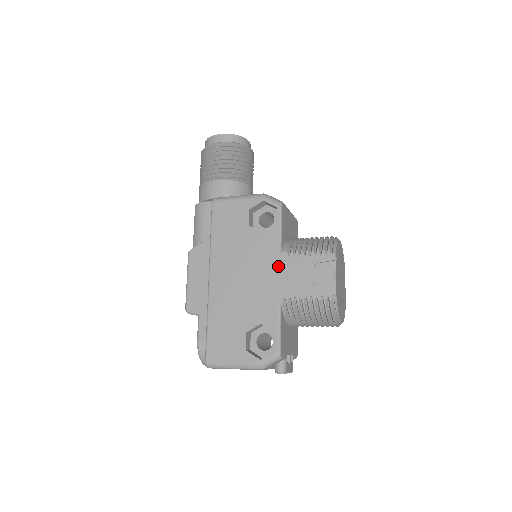
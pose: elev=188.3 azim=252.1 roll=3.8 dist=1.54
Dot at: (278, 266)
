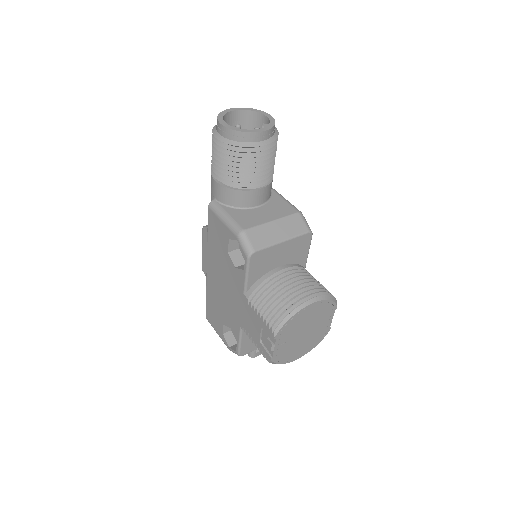
Dot at: (242, 303)
